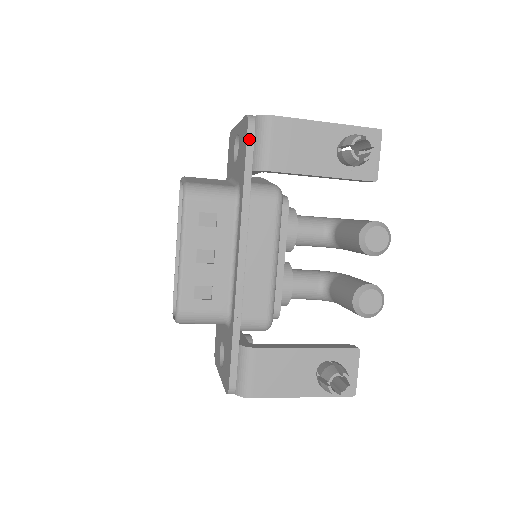
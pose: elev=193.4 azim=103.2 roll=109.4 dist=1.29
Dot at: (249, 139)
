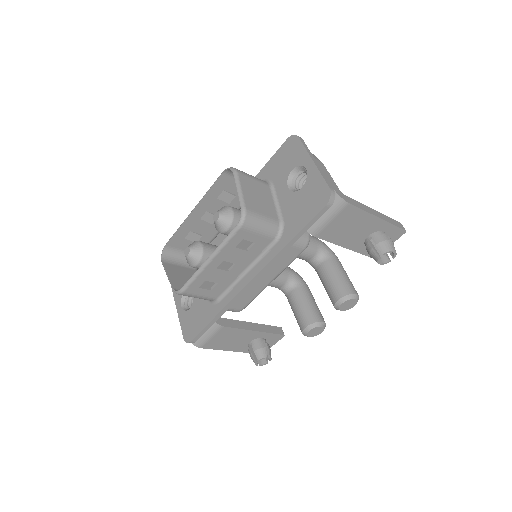
Dot at: (319, 214)
